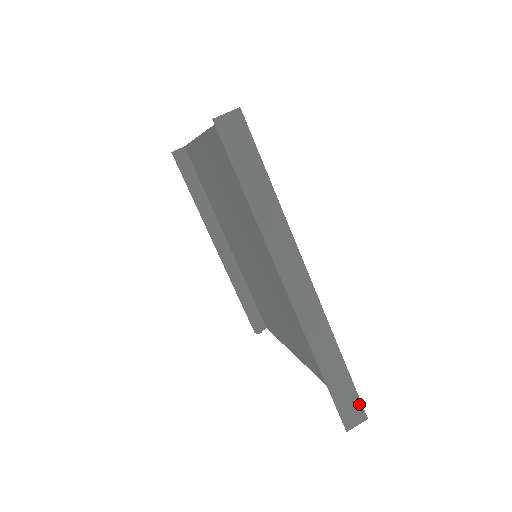
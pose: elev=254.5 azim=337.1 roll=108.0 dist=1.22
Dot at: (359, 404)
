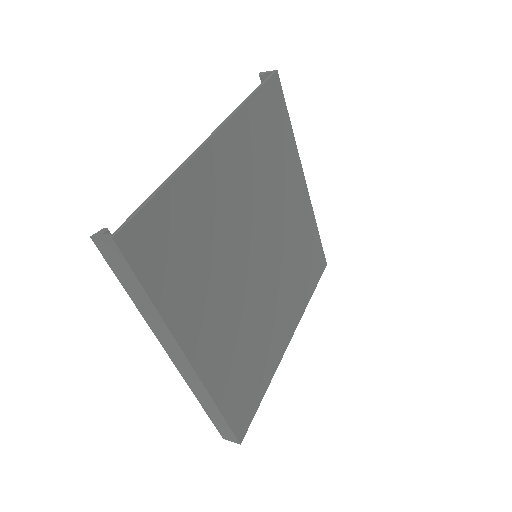
Dot at: (234, 435)
